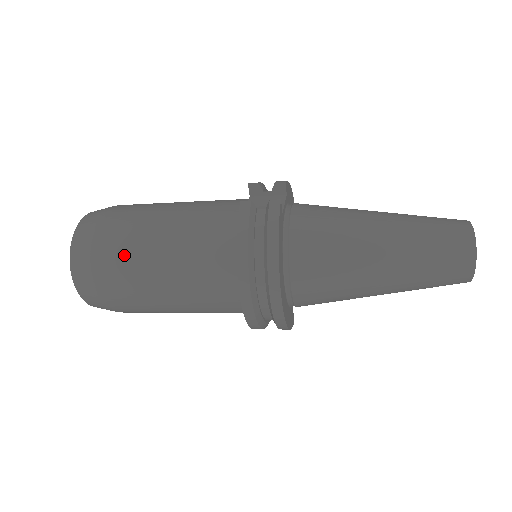
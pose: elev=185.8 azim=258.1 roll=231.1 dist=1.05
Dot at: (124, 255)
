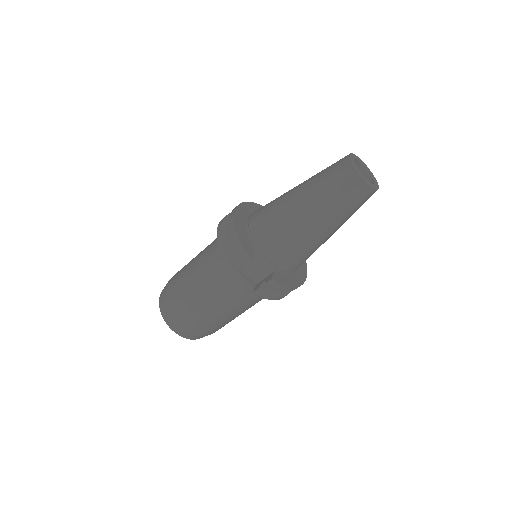
Dot at: occluded
